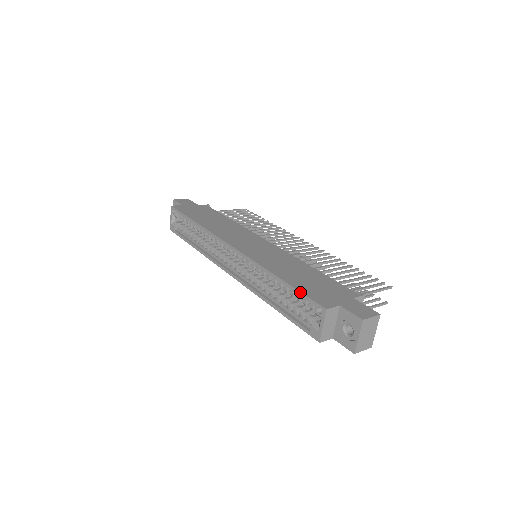
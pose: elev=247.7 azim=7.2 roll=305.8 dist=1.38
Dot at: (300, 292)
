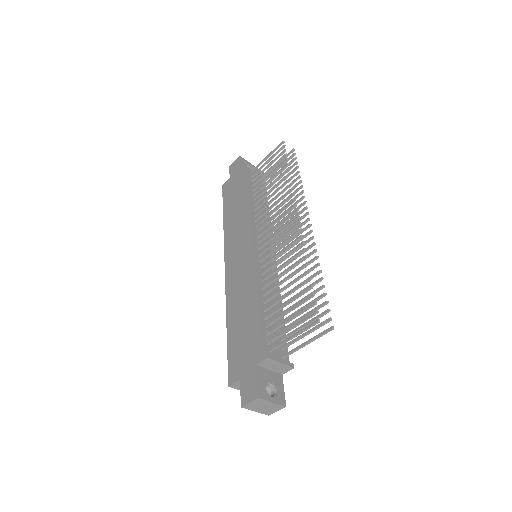
Dot at: (227, 354)
